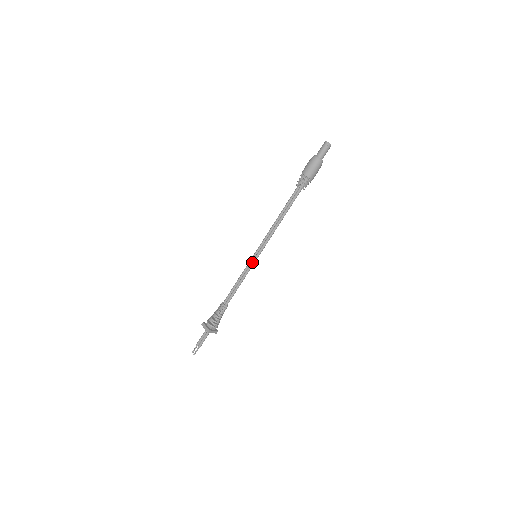
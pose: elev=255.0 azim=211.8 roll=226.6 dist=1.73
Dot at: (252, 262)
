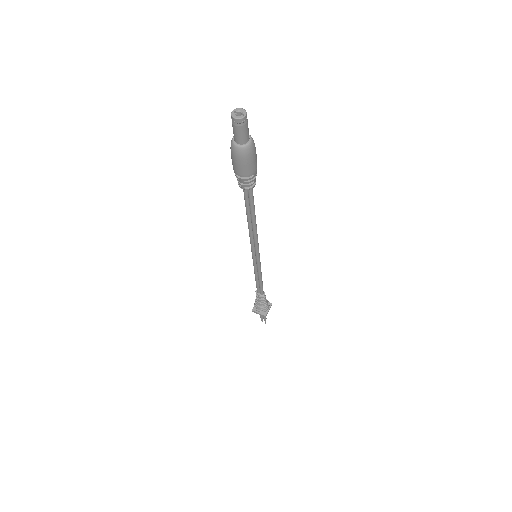
Dot at: (257, 263)
